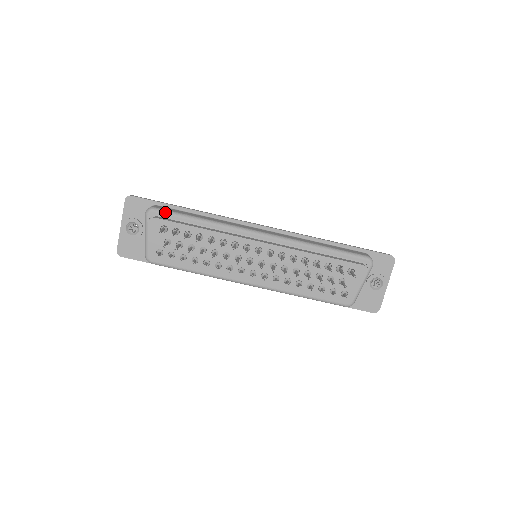
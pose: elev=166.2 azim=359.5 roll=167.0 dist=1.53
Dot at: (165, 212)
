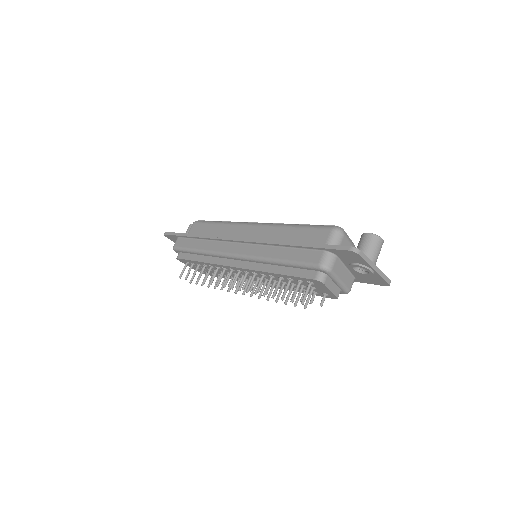
Dot at: (179, 250)
